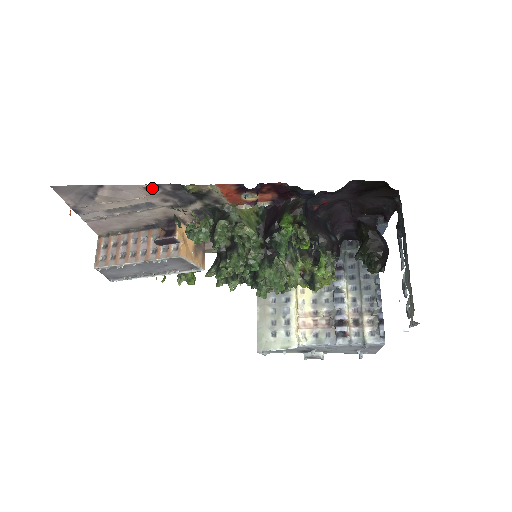
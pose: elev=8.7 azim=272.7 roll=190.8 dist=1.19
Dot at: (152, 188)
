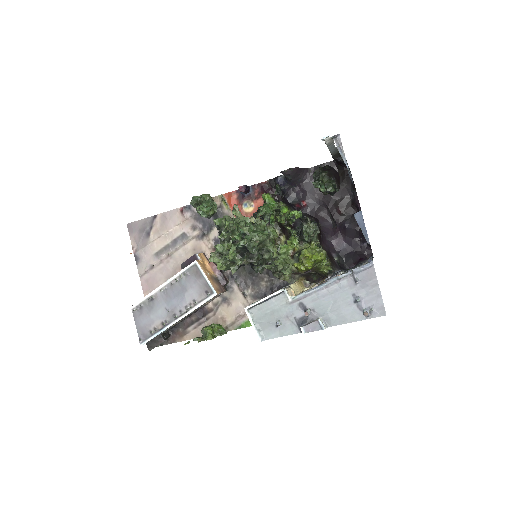
Dot at: (185, 210)
